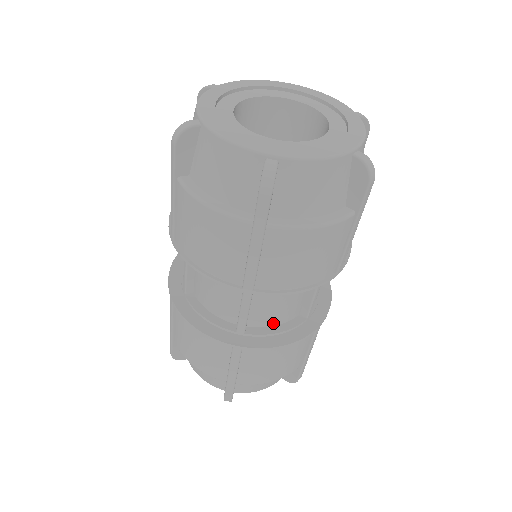
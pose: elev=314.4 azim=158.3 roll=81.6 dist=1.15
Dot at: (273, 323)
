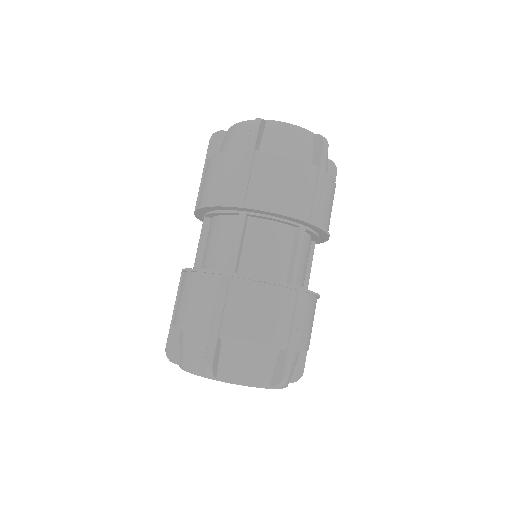
Dot at: (260, 274)
